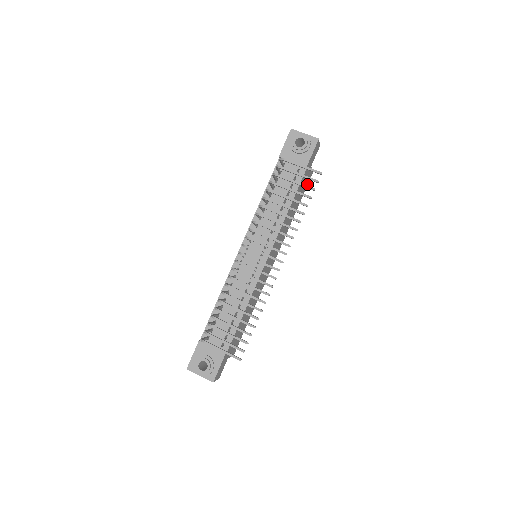
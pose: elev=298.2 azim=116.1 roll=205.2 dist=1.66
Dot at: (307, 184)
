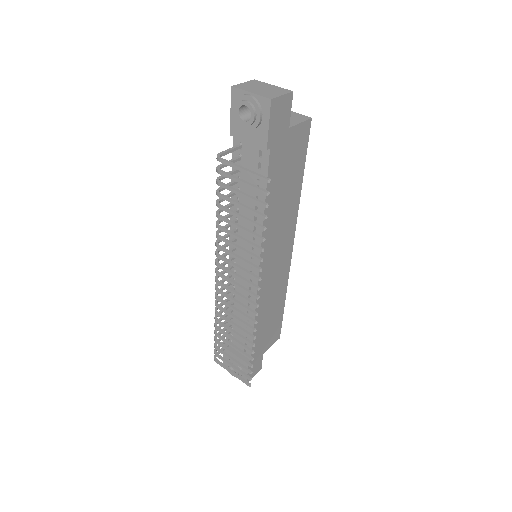
Dot at: (306, 139)
